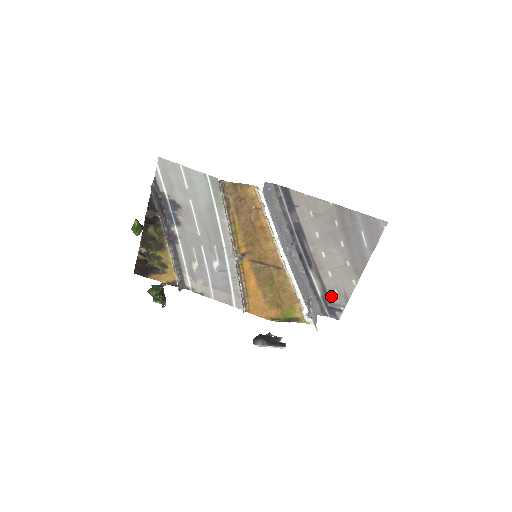
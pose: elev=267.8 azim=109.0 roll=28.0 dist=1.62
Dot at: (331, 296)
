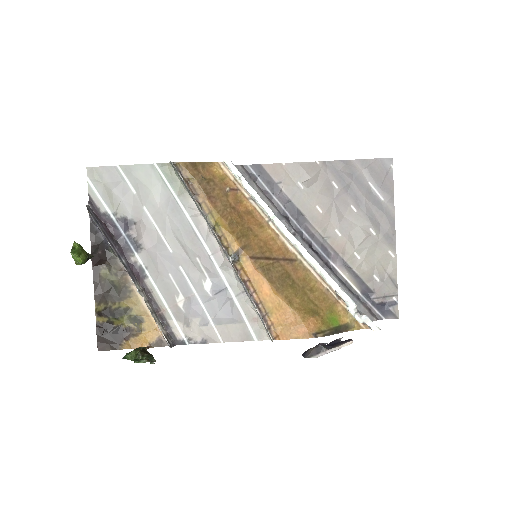
Dot at: (373, 287)
